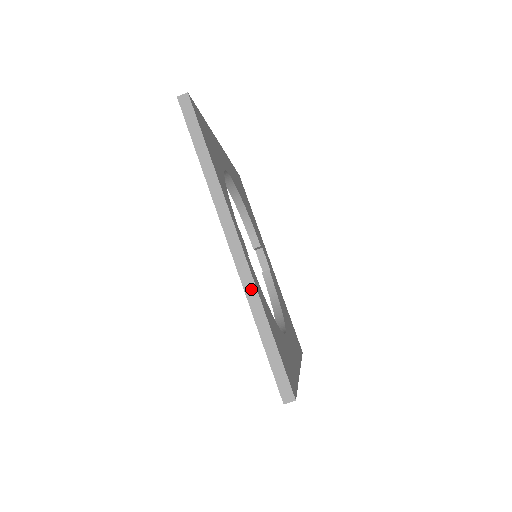
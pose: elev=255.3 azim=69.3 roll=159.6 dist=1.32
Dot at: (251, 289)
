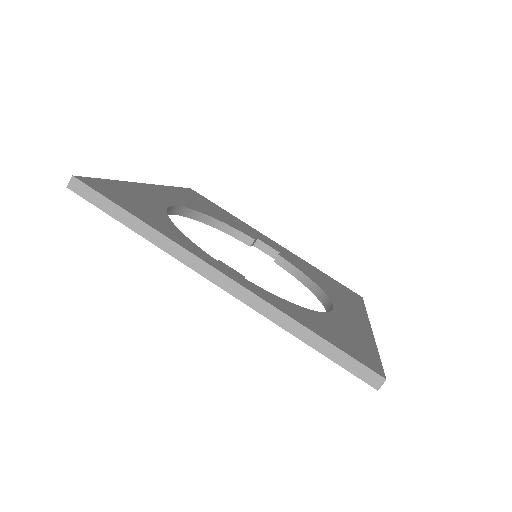
Dot at: (268, 310)
